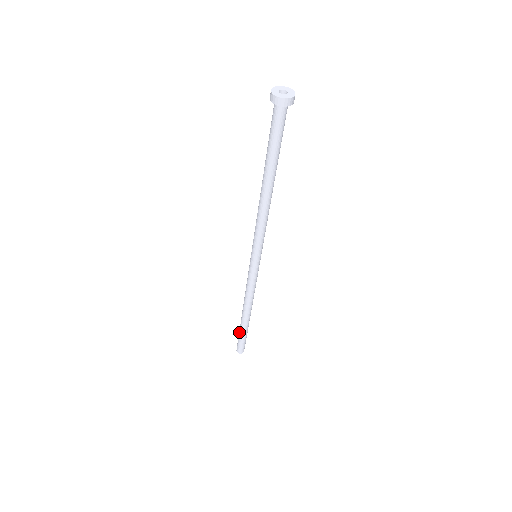
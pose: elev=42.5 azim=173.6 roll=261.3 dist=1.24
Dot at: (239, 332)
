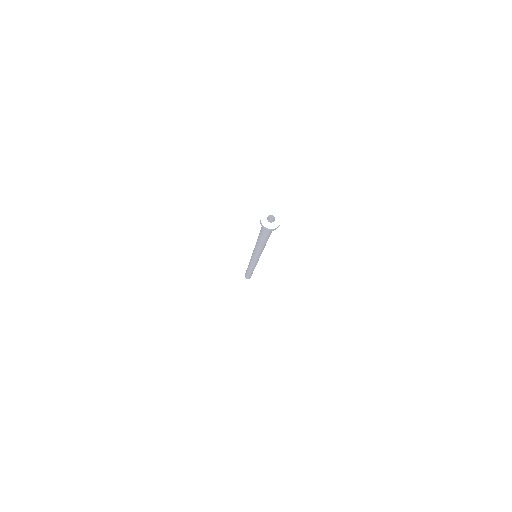
Dot at: (246, 272)
